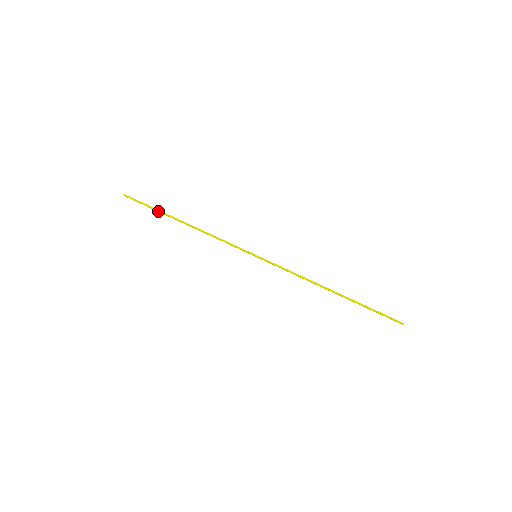
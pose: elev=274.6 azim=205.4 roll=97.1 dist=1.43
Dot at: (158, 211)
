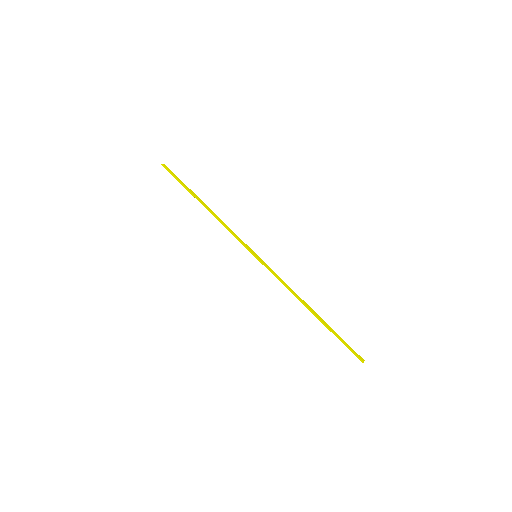
Dot at: (186, 188)
